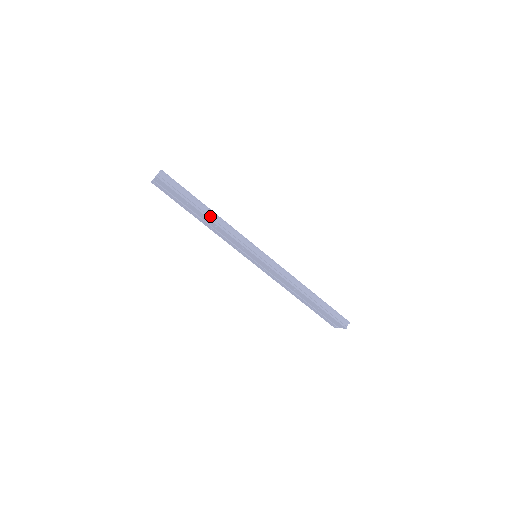
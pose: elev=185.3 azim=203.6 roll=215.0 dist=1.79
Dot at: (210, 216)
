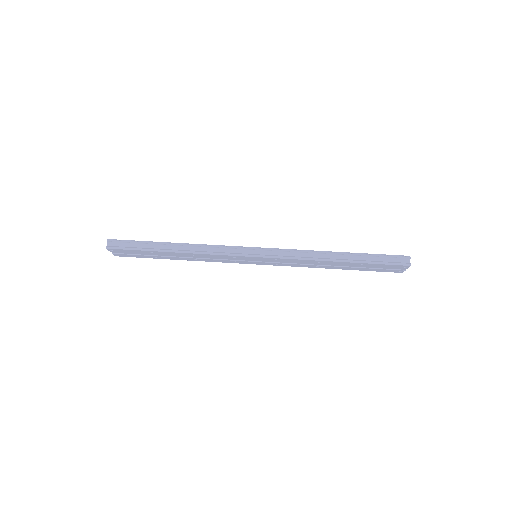
Dot at: (179, 249)
